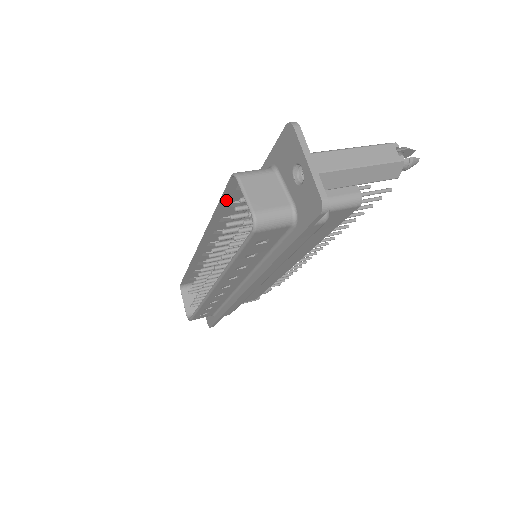
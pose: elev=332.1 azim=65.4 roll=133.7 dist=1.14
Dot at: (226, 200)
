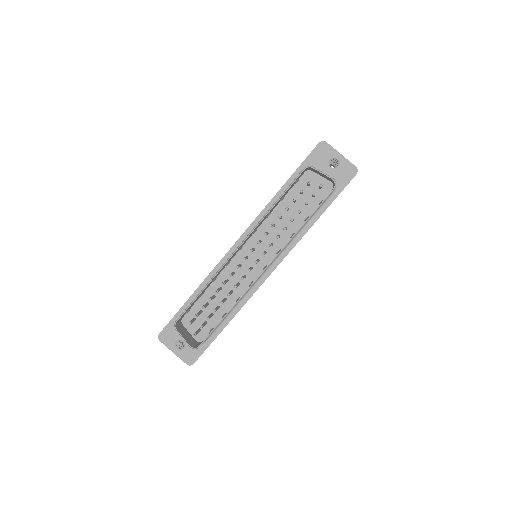
Dot at: occluded
